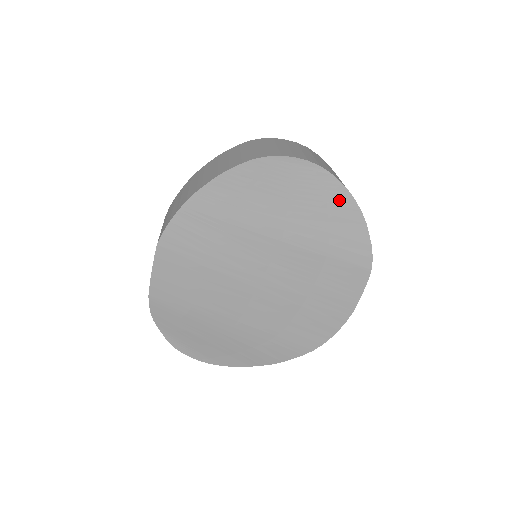
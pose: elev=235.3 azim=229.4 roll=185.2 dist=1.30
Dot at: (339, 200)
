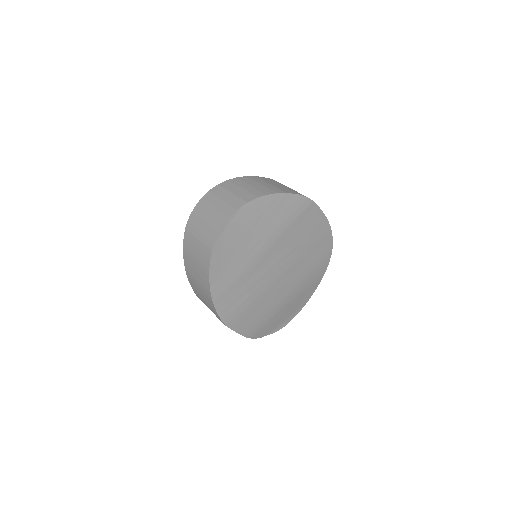
Dot at: (263, 205)
